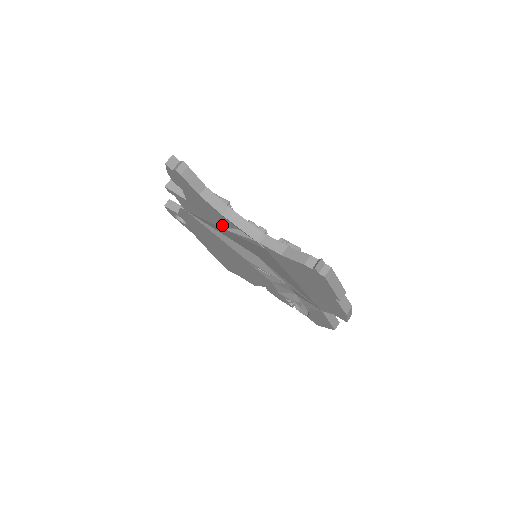
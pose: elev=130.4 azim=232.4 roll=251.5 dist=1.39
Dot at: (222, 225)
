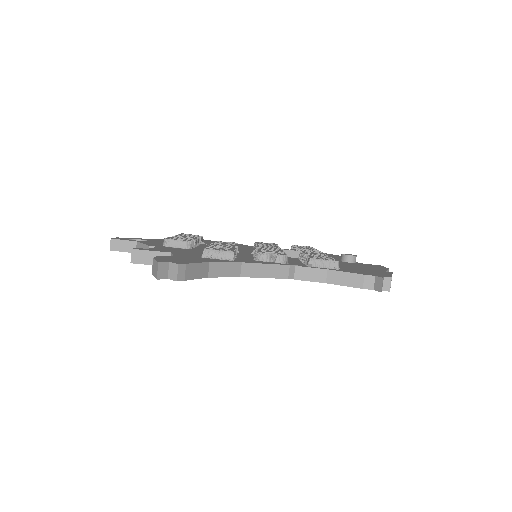
Dot at: occluded
